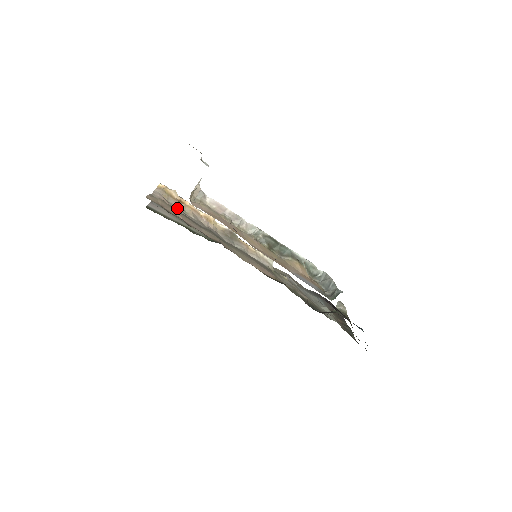
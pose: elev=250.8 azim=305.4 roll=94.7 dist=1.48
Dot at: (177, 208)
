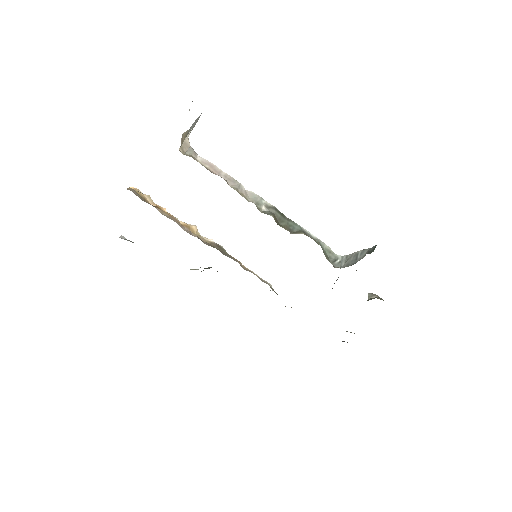
Dot at: occluded
